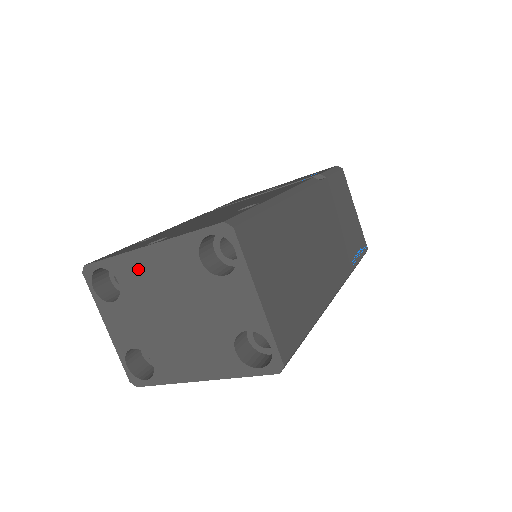
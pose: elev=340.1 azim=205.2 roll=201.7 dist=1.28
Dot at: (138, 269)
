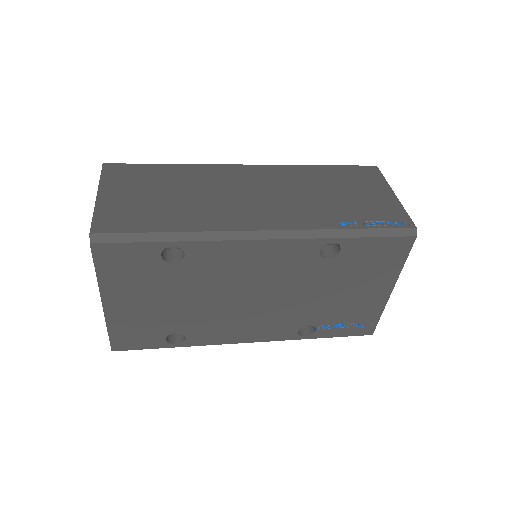
Dot at: occluded
